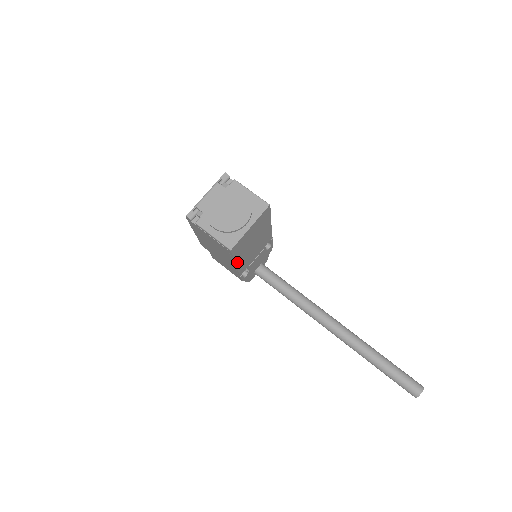
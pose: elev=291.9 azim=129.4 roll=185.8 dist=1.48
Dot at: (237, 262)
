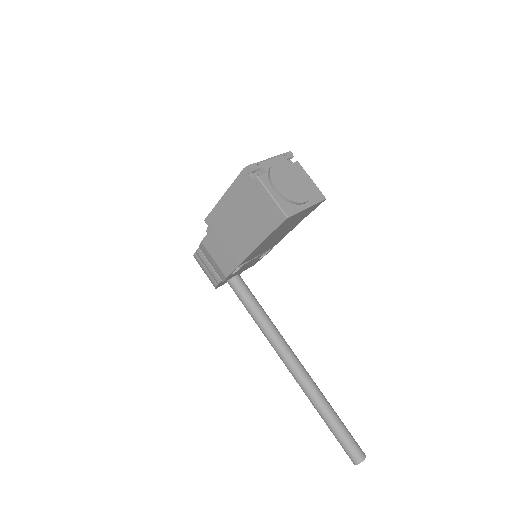
Dot at: (261, 243)
